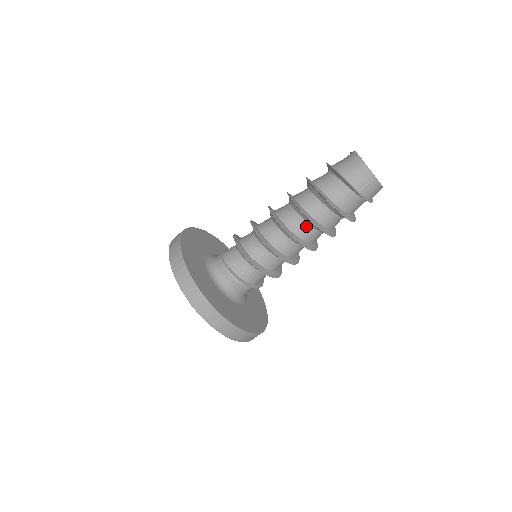
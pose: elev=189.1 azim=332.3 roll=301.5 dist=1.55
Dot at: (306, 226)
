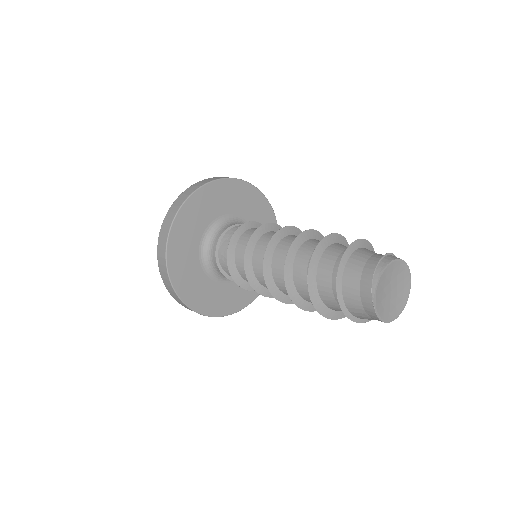
Dot at: occluded
